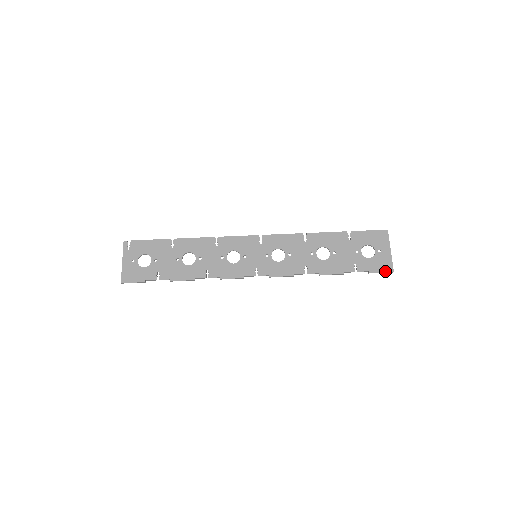
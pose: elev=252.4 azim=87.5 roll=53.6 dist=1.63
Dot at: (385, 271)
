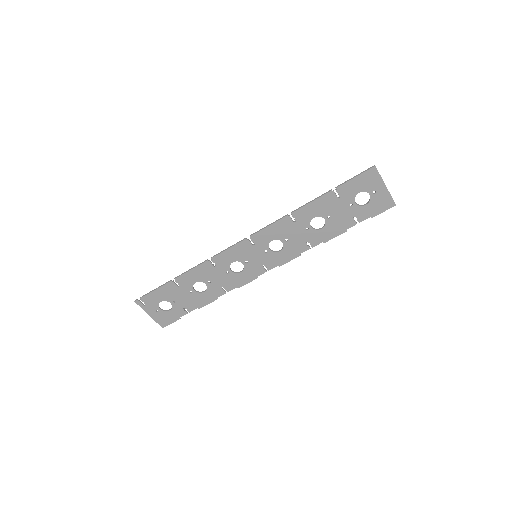
Dot at: (387, 209)
